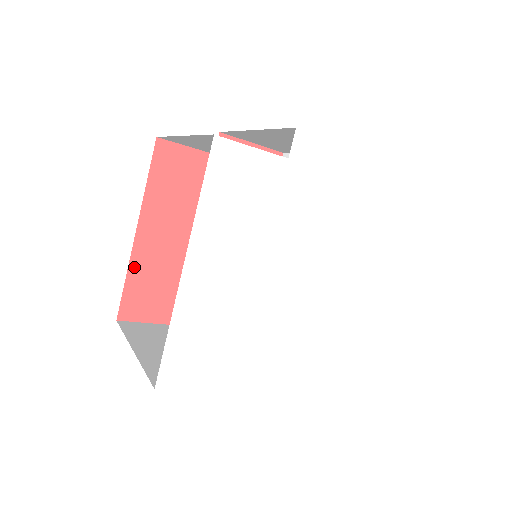
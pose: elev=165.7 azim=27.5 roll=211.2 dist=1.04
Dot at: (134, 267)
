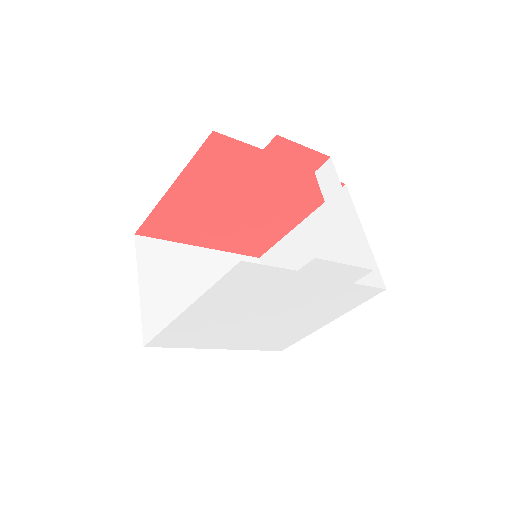
Dot at: (159, 209)
